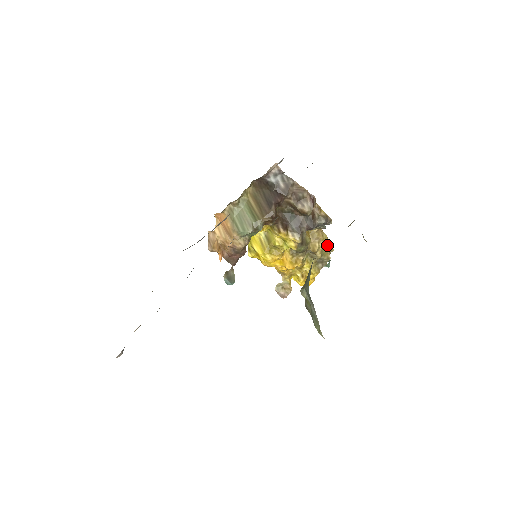
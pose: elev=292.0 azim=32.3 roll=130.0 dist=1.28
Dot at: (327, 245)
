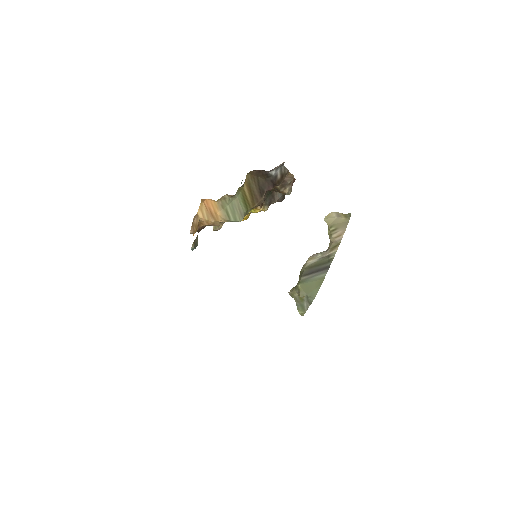
Dot at: occluded
